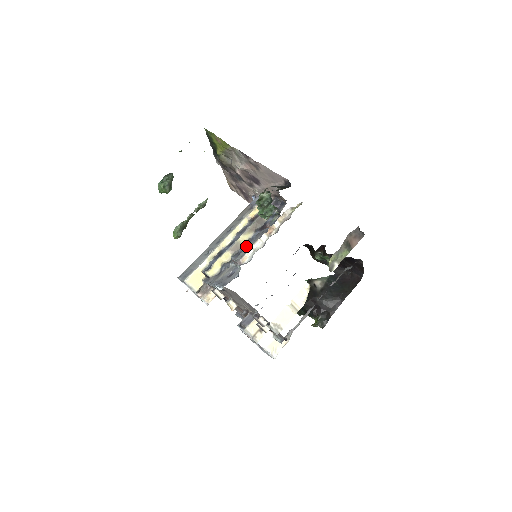
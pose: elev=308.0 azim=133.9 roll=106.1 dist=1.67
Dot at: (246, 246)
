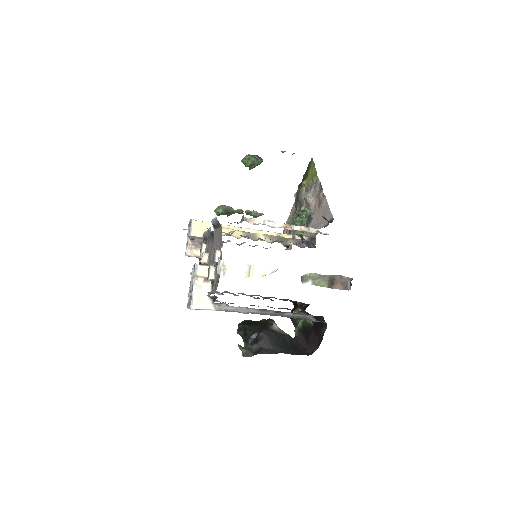
Dot at: occluded
